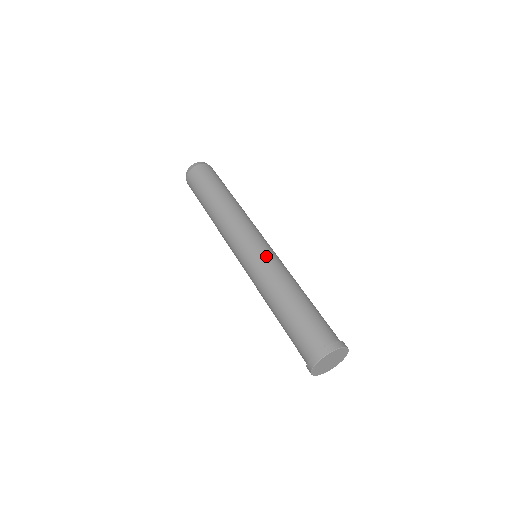
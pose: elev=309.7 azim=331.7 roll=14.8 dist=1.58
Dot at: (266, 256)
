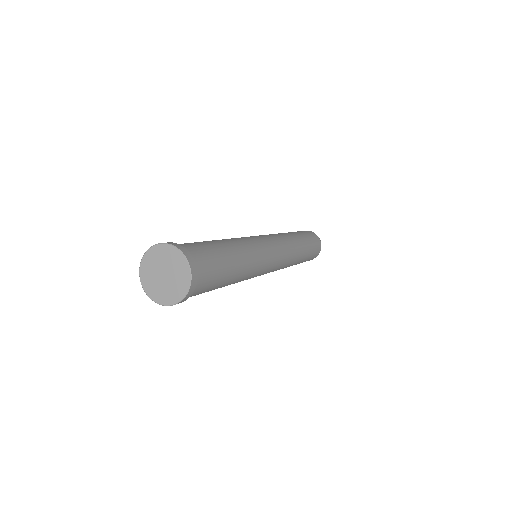
Dot at: occluded
